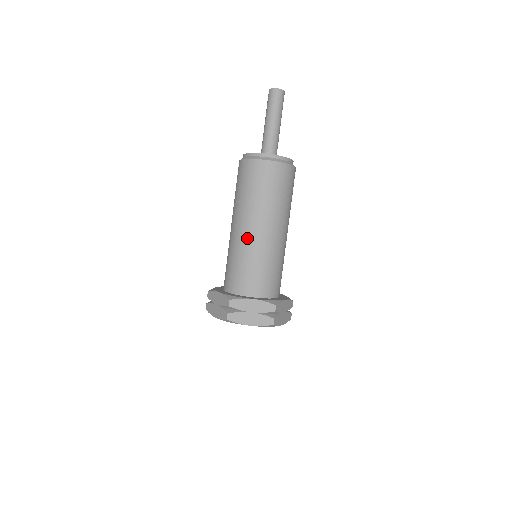
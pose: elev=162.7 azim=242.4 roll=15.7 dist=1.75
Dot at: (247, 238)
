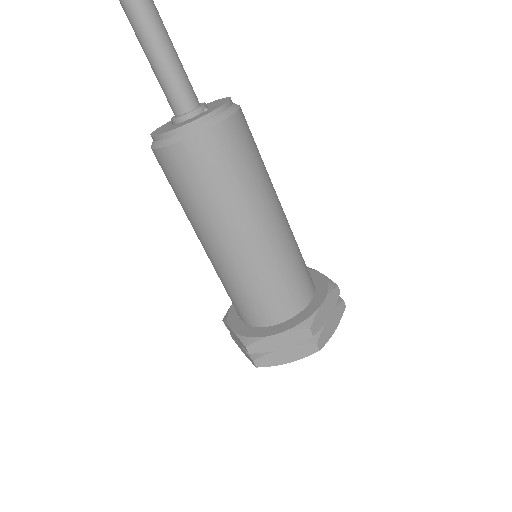
Dot at: (224, 260)
